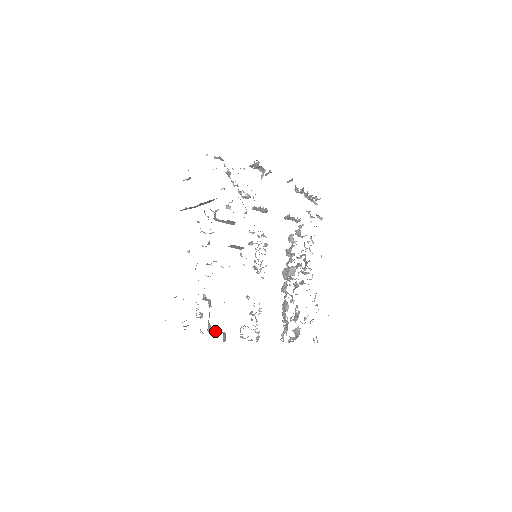
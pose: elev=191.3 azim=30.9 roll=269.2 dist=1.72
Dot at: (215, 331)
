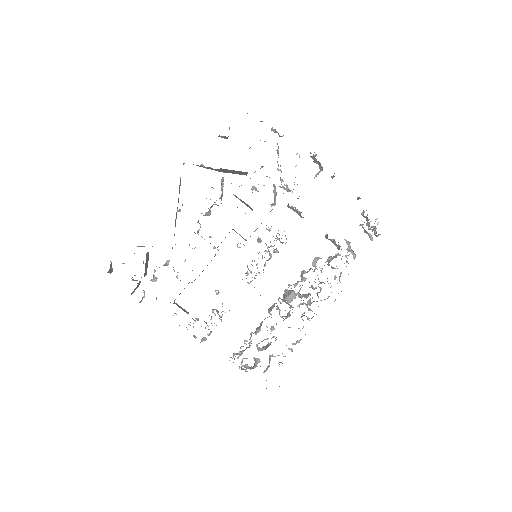
Dot at: occluded
